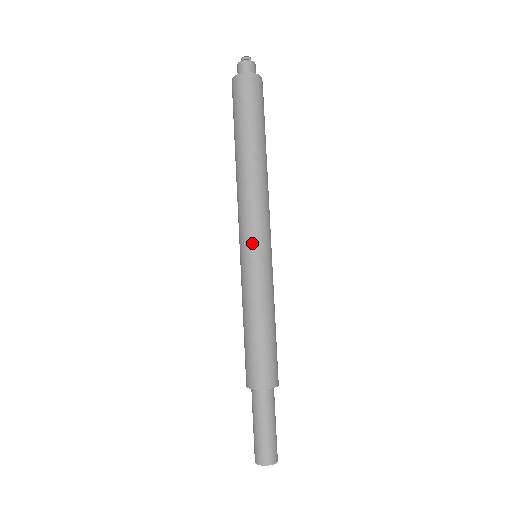
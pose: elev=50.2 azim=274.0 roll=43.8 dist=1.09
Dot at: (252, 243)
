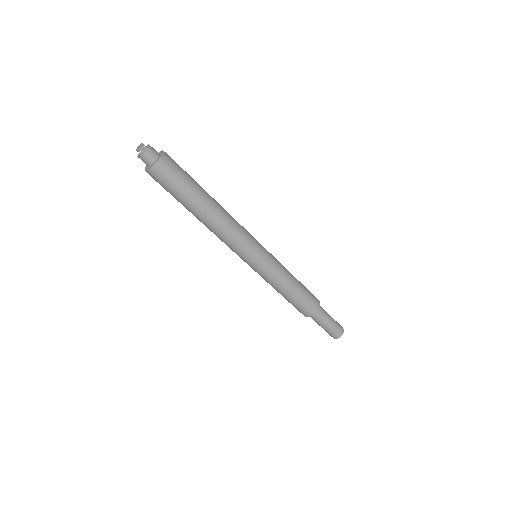
Dot at: (250, 259)
